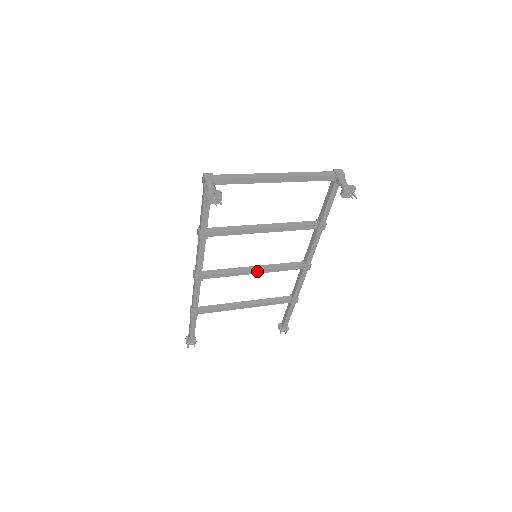
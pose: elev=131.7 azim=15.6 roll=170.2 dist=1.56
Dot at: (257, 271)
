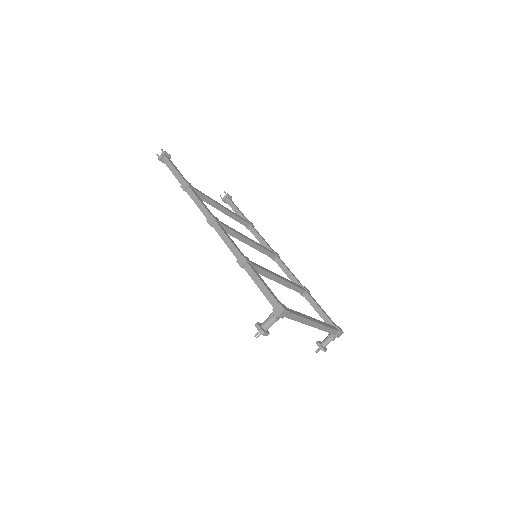
Dot at: (247, 244)
